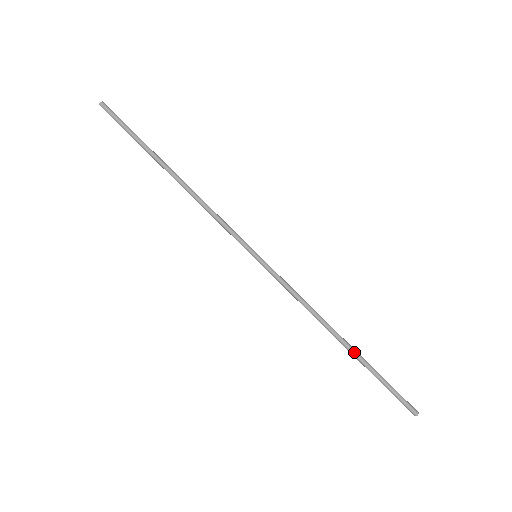
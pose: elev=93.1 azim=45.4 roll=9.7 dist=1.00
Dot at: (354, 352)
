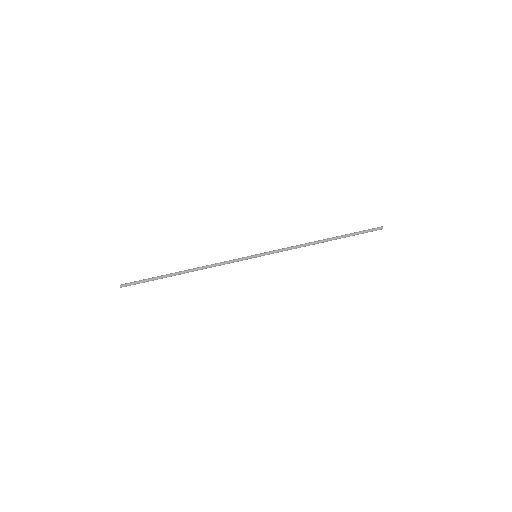
Dot at: (335, 238)
